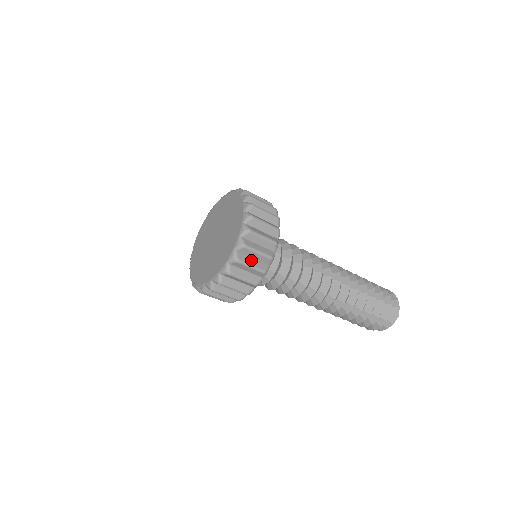
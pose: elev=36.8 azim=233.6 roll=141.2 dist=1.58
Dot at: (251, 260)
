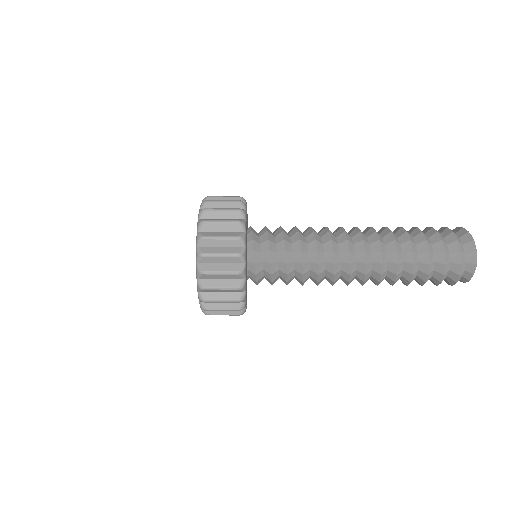
Dot at: (219, 281)
